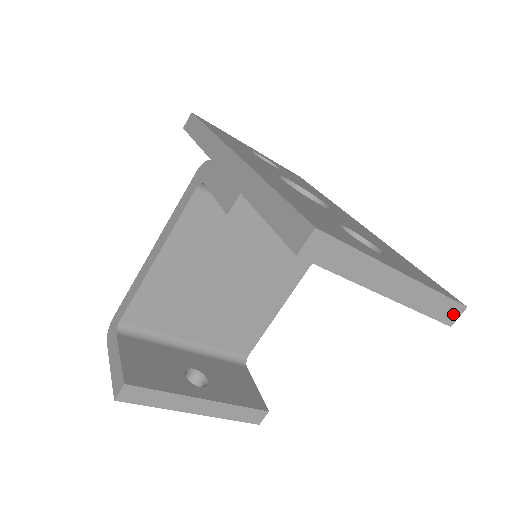
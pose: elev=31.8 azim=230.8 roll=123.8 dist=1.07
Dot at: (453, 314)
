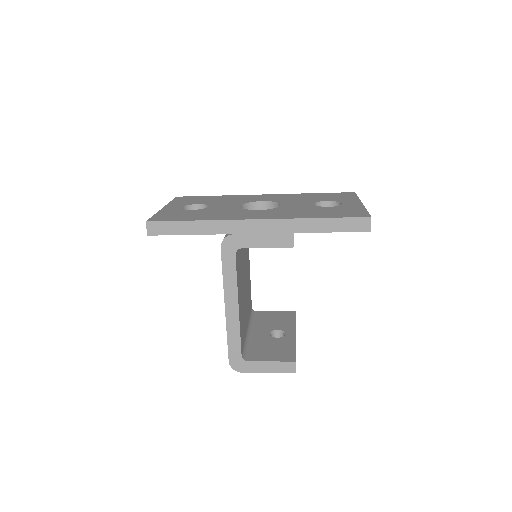
Dot at: occluded
